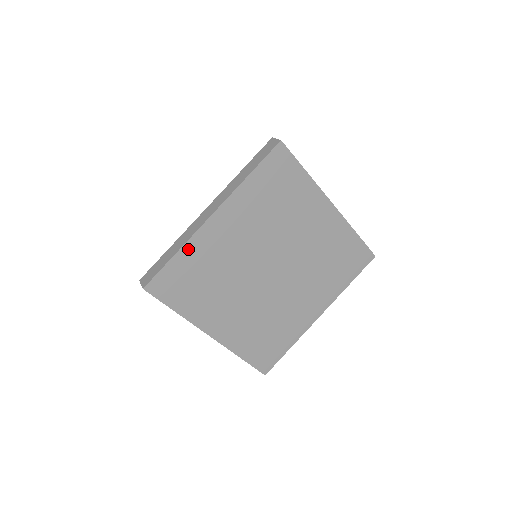
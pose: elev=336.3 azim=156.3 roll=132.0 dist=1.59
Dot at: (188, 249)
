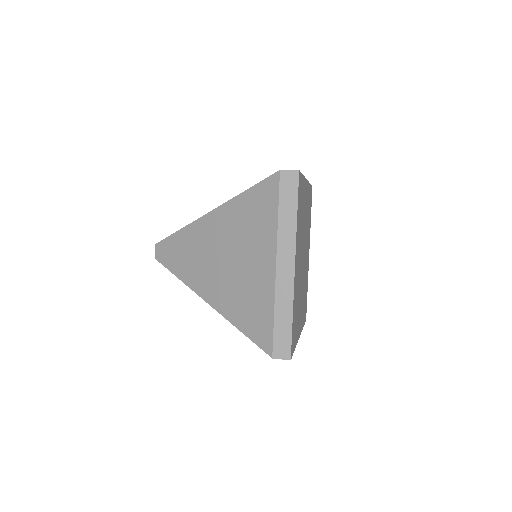
Dot at: (294, 305)
